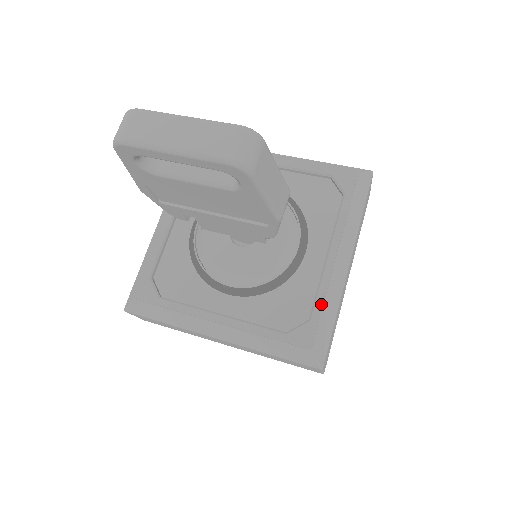
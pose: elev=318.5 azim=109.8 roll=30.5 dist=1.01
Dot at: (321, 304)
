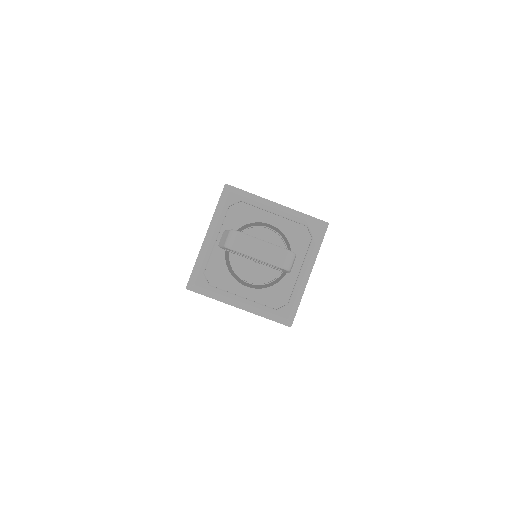
Dot at: (295, 297)
